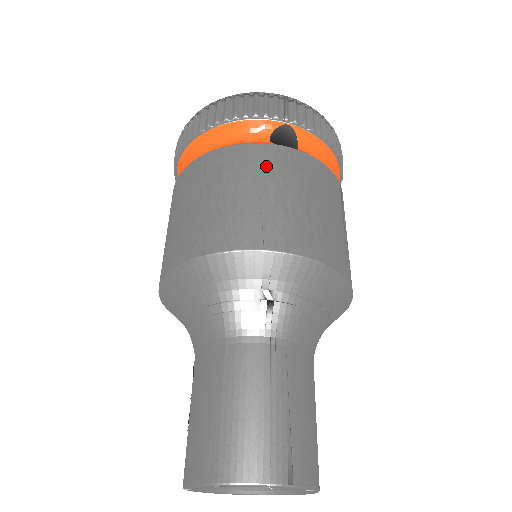
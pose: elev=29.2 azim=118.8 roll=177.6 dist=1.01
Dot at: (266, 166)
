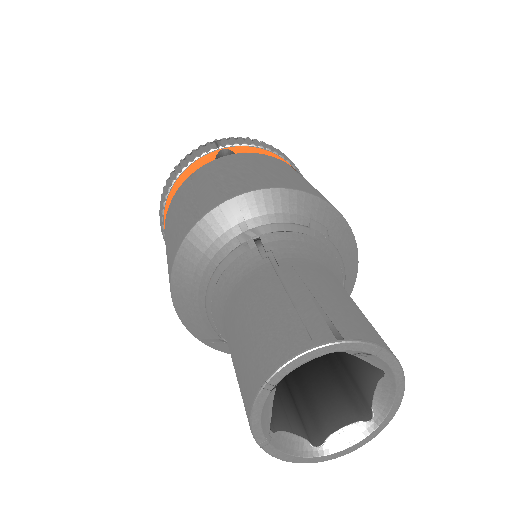
Dot at: (212, 170)
